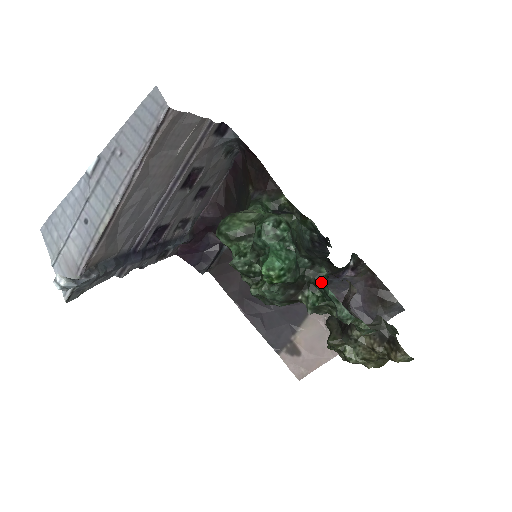
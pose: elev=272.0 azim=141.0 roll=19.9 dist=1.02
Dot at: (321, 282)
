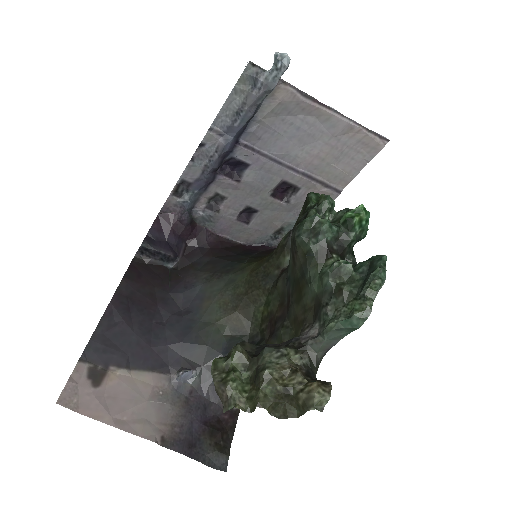
Dot at: (373, 256)
